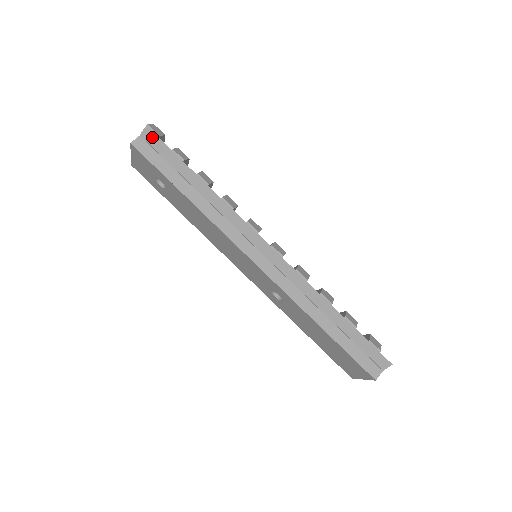
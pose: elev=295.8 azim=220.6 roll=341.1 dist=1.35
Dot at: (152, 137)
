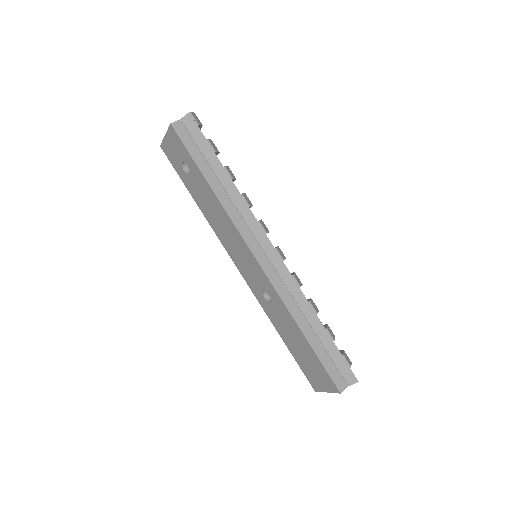
Dot at: (192, 124)
